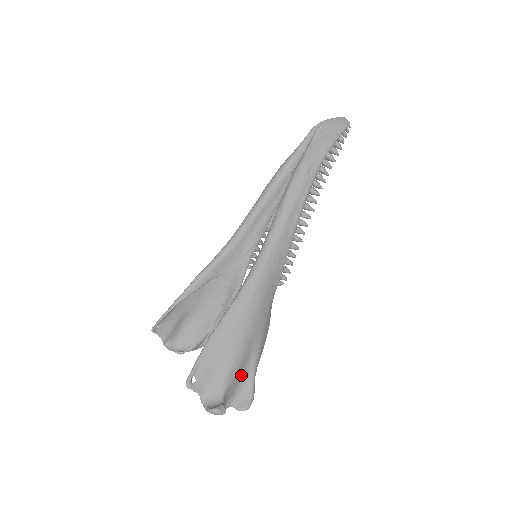
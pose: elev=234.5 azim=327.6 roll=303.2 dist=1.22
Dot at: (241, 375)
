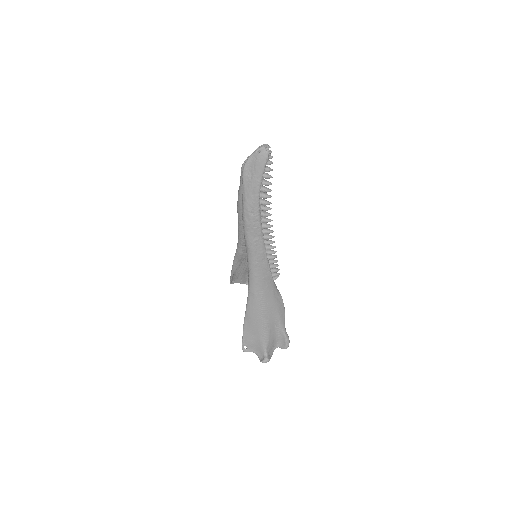
Dot at: (274, 335)
